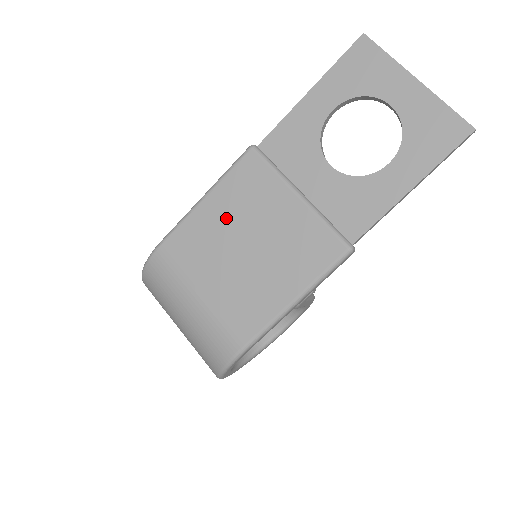
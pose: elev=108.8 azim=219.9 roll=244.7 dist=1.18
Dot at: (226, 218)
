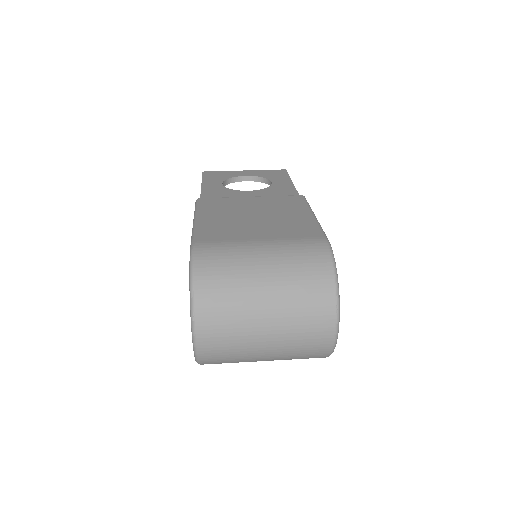
Dot at: (224, 216)
